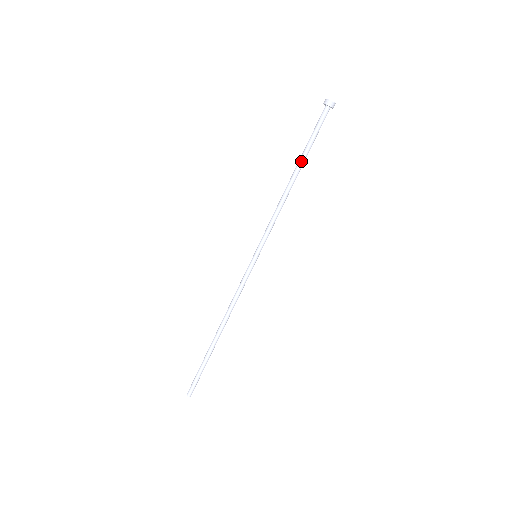
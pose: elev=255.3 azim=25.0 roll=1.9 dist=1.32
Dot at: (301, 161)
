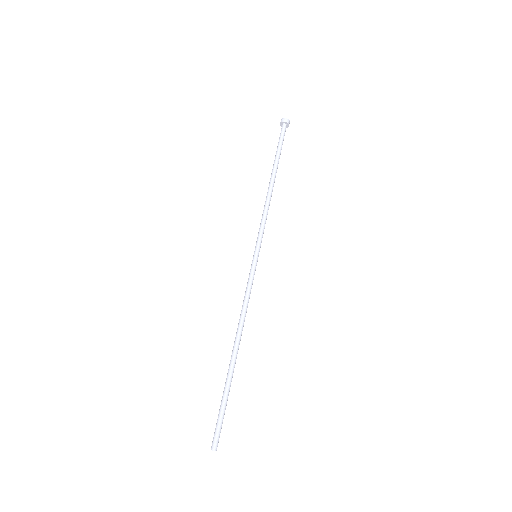
Dot at: (273, 166)
